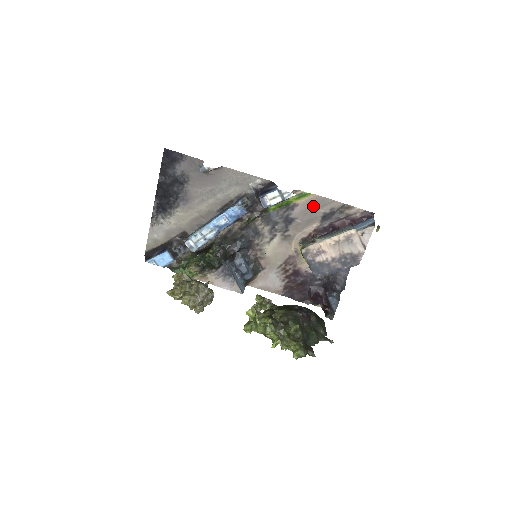
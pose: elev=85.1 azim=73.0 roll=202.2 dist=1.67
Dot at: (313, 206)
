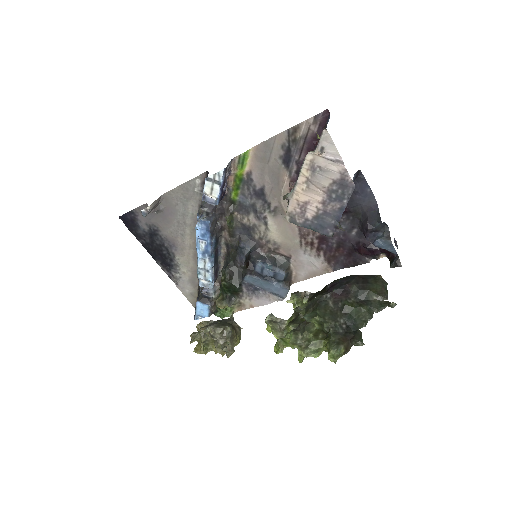
Dot at: (264, 160)
